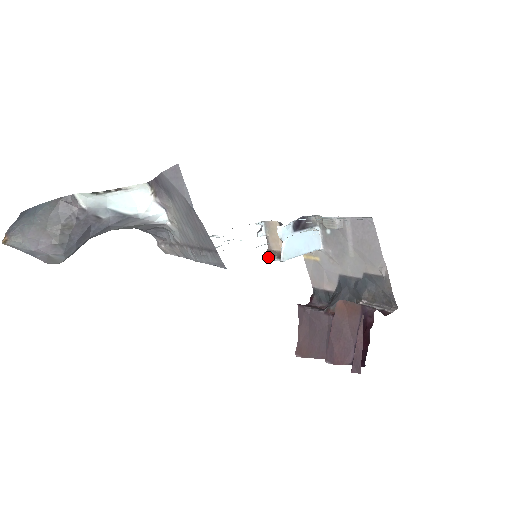
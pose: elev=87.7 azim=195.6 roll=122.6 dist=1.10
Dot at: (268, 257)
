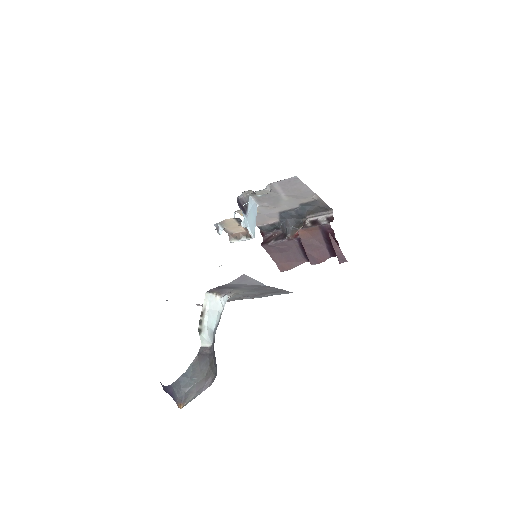
Dot at: (238, 241)
